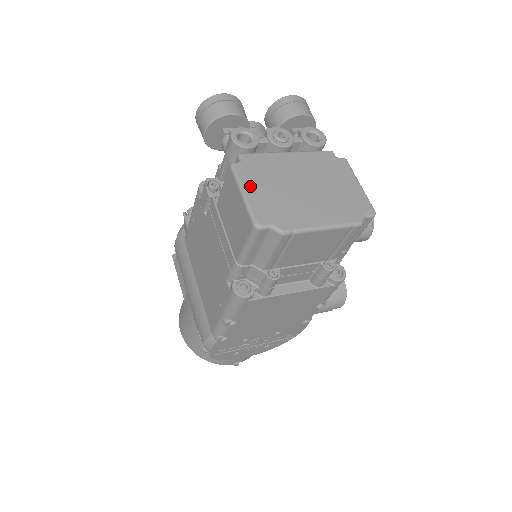
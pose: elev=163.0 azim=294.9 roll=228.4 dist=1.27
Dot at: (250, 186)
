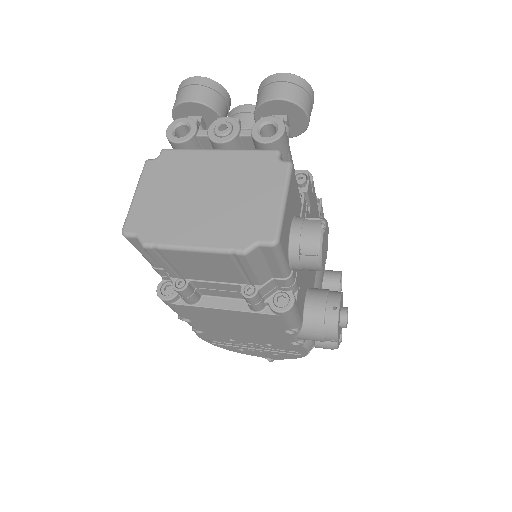
Dot at: (145, 187)
